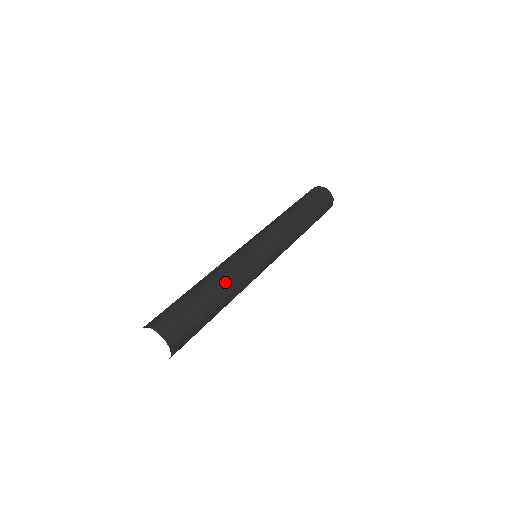
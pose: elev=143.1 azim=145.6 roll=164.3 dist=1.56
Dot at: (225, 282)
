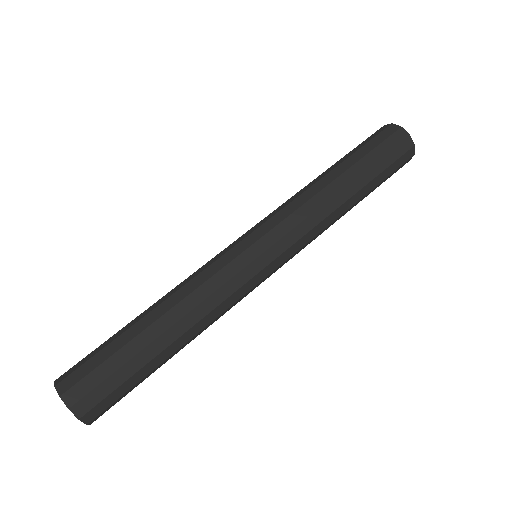
Dot at: (182, 312)
